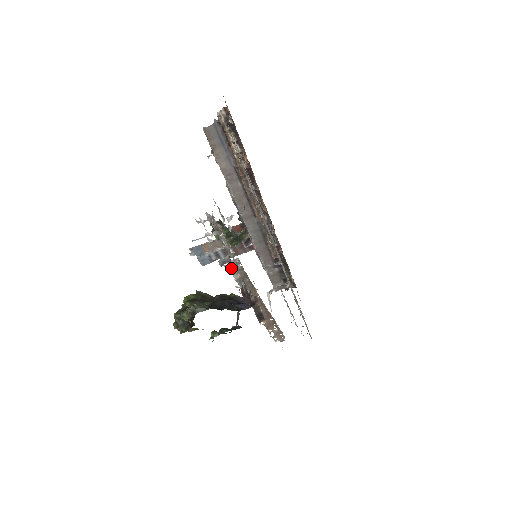
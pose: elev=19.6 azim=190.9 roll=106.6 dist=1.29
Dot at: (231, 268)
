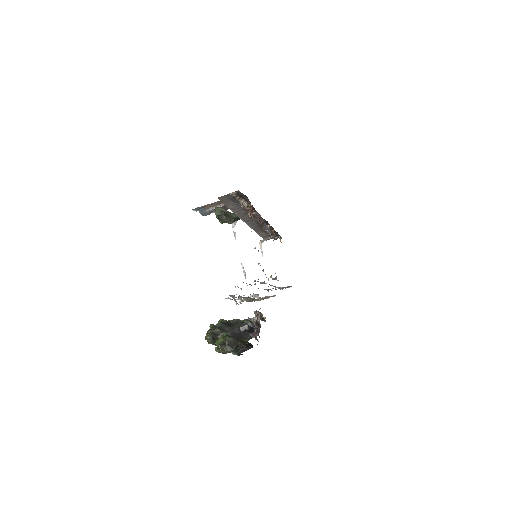
Dot at: (243, 300)
